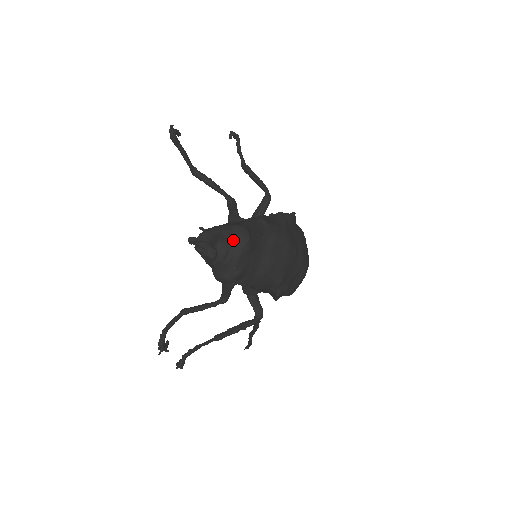
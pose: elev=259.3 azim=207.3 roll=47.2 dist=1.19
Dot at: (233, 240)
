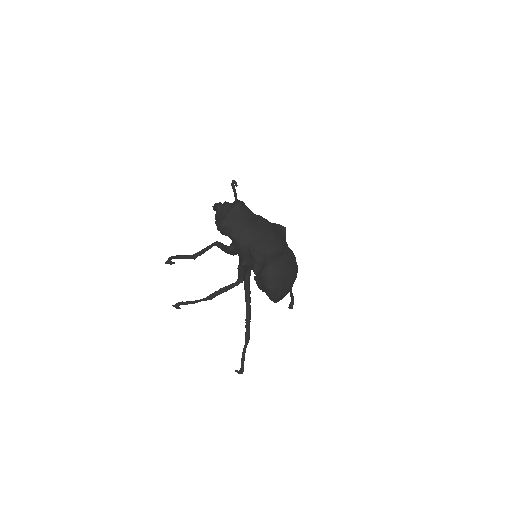
Dot at: (233, 203)
